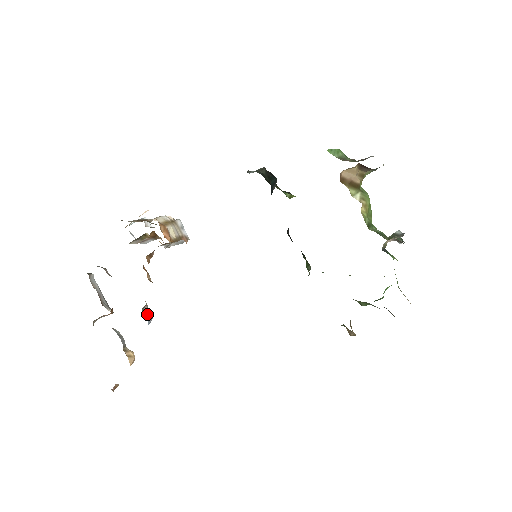
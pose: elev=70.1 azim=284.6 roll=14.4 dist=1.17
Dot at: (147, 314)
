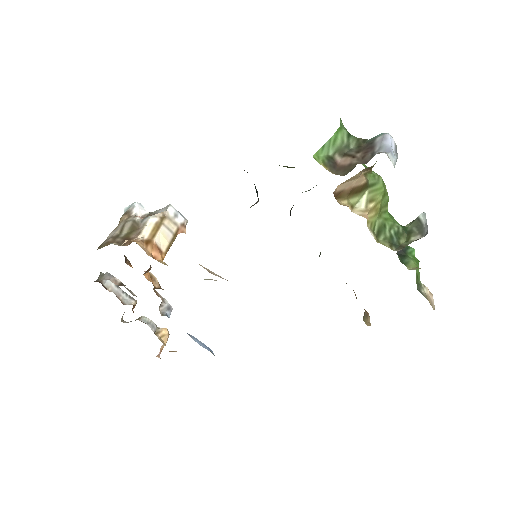
Dot at: (165, 308)
